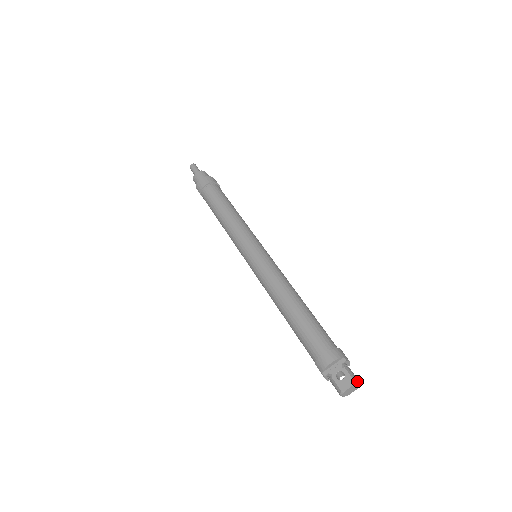
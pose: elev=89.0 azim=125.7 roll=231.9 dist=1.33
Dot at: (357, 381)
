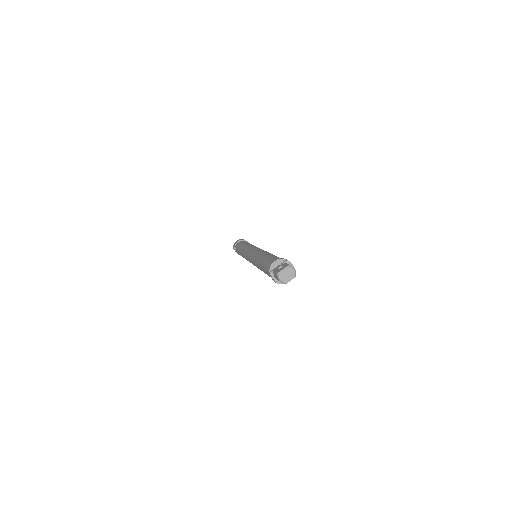
Dot at: (291, 266)
